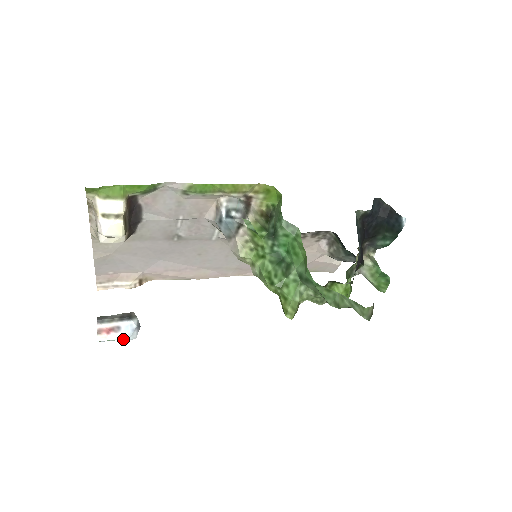
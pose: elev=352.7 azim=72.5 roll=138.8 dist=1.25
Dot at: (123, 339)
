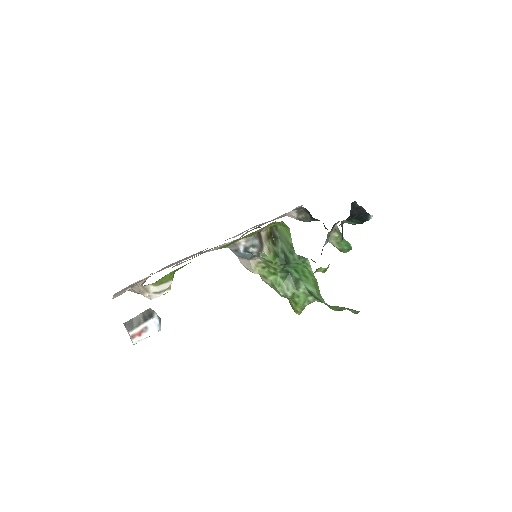
Dot at: occluded
